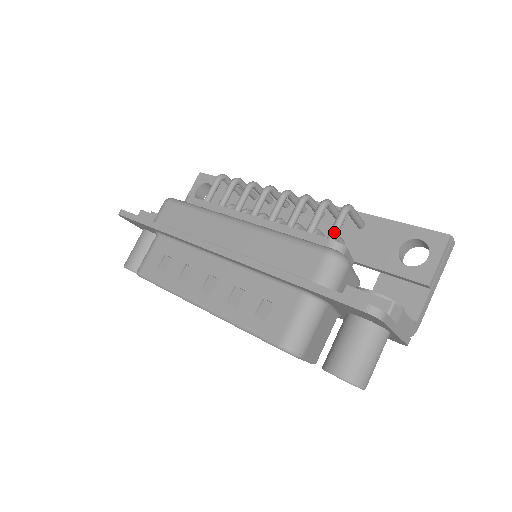
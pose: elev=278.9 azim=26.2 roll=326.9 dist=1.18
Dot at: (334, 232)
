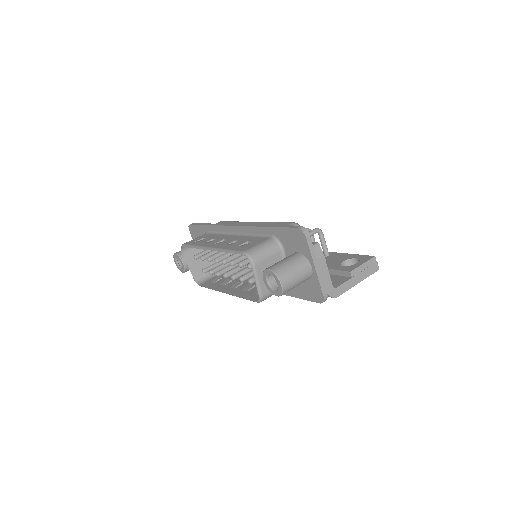
Dot at: occluded
